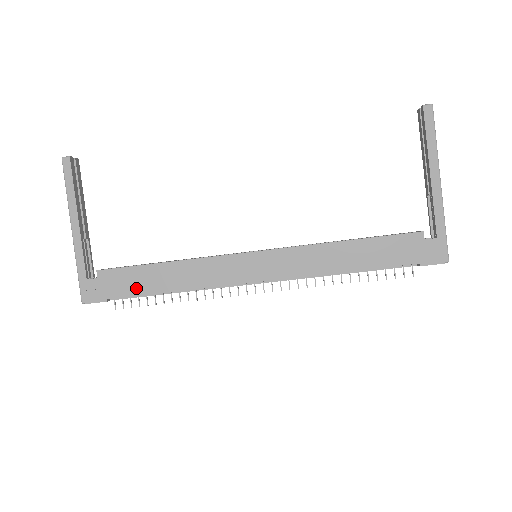
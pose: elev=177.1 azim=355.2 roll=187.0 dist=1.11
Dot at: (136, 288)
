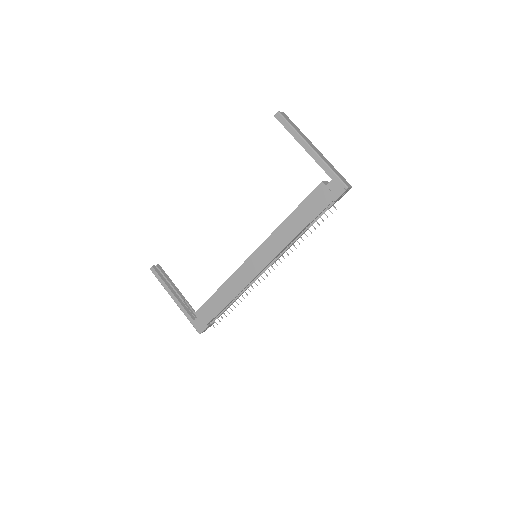
Dot at: (215, 311)
